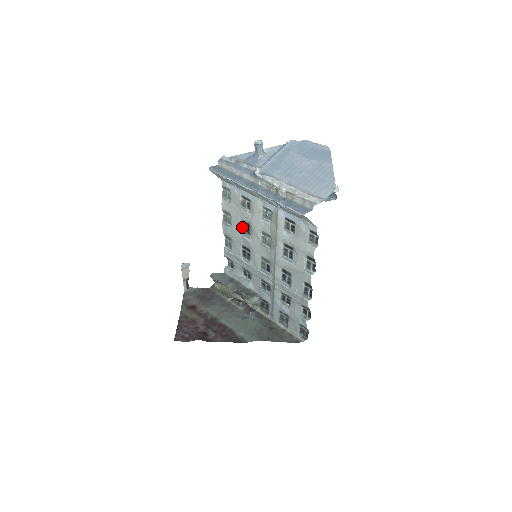
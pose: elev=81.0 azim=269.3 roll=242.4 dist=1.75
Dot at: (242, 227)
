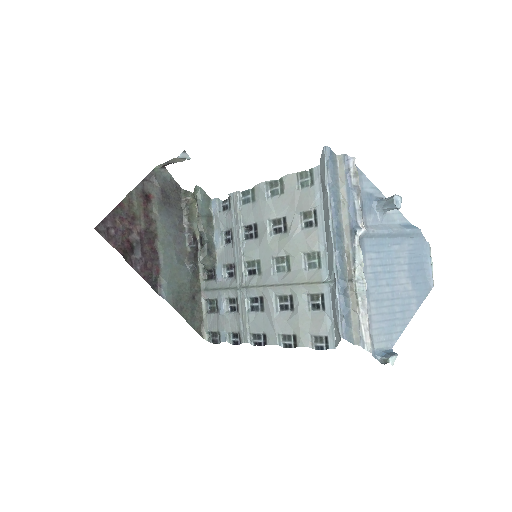
Dot at: (278, 219)
